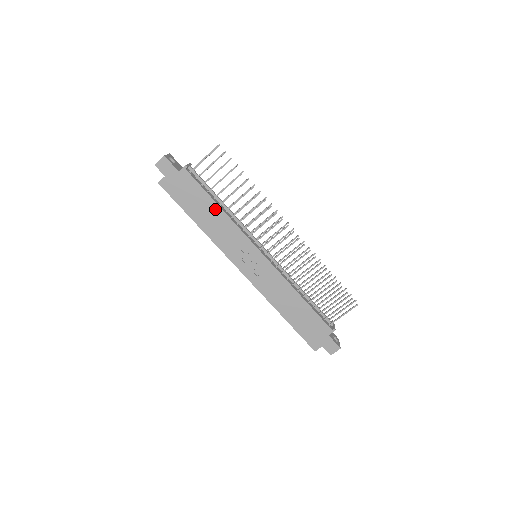
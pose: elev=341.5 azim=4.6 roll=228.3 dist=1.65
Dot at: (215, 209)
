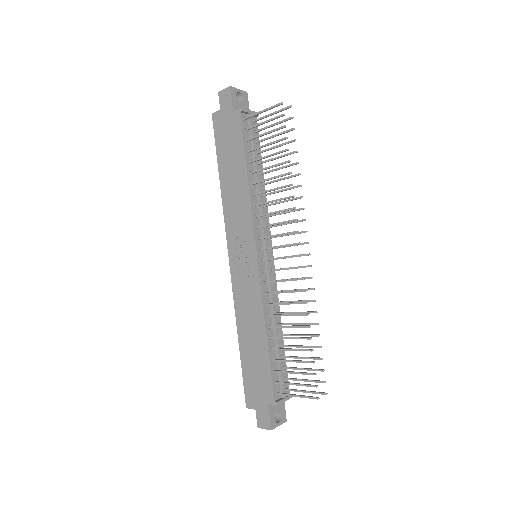
Dot at: (242, 174)
